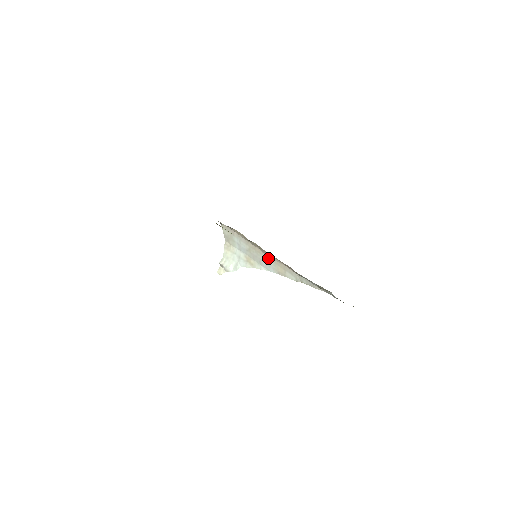
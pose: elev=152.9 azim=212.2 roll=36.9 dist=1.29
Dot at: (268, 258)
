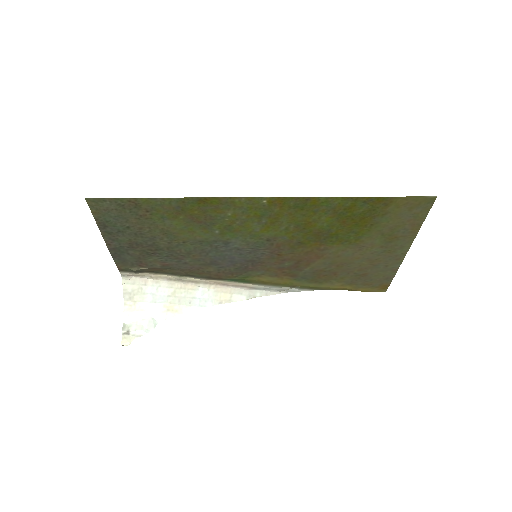
Dot at: (206, 290)
